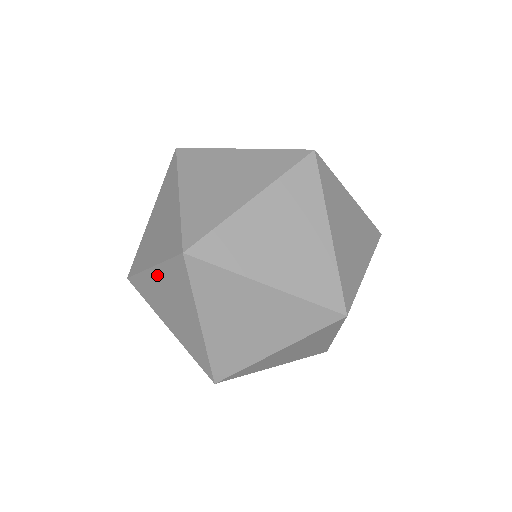
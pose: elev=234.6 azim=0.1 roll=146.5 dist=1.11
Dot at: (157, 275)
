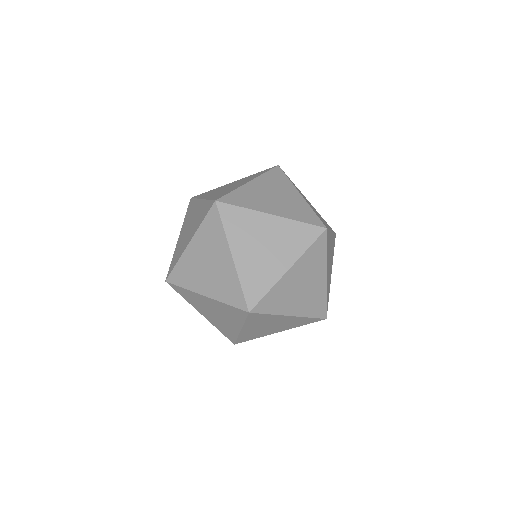
Dot at: (248, 329)
